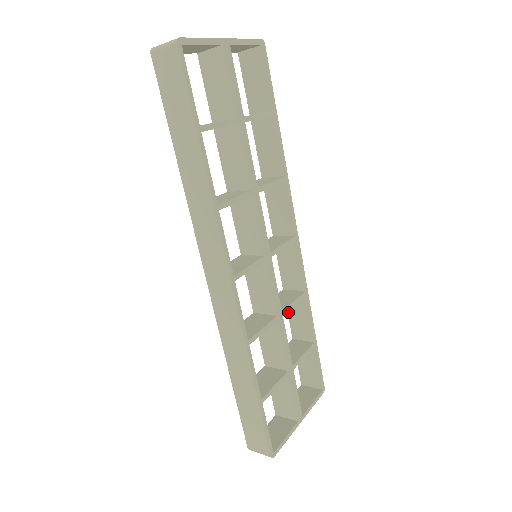
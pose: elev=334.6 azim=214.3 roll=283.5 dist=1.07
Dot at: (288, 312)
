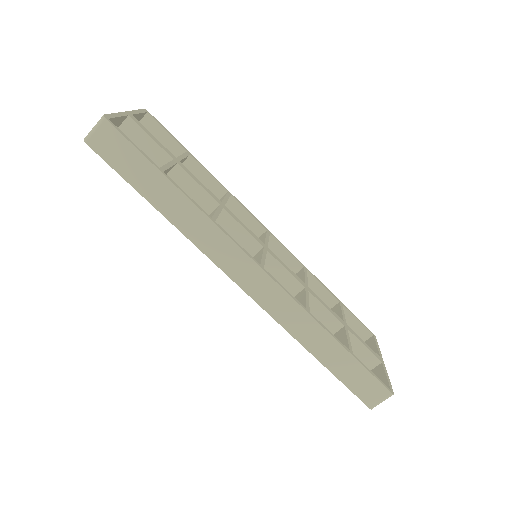
Dot at: occluded
